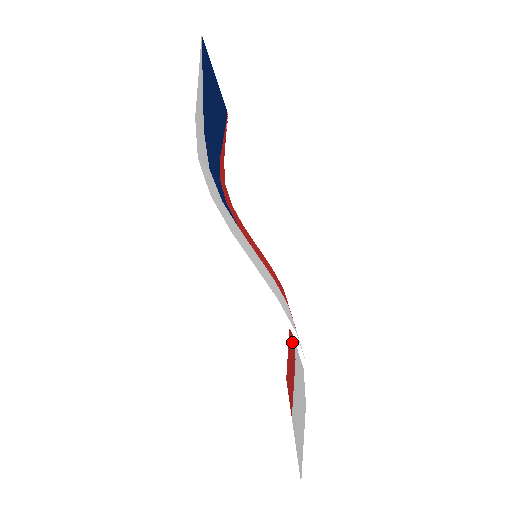
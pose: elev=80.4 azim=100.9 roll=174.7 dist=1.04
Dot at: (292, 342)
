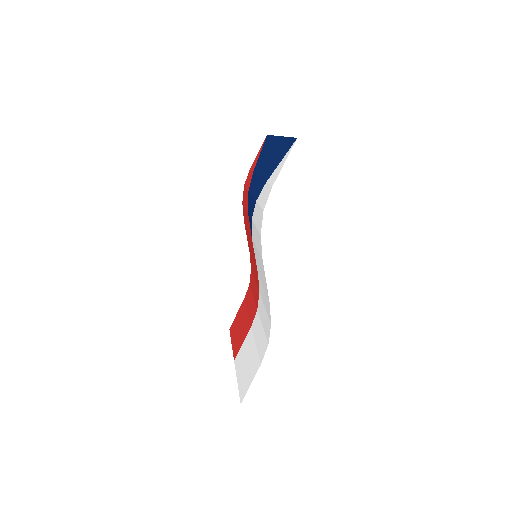
Dot at: (249, 312)
